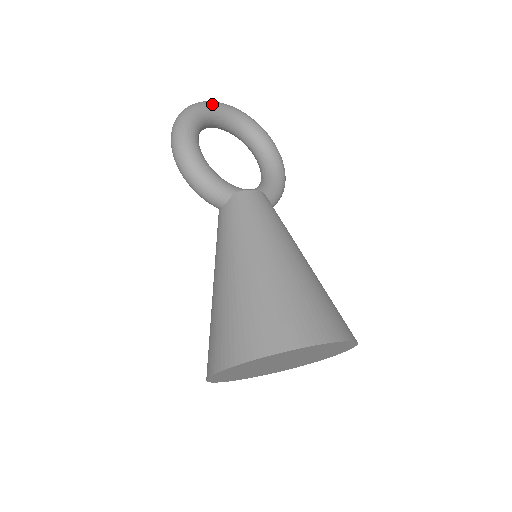
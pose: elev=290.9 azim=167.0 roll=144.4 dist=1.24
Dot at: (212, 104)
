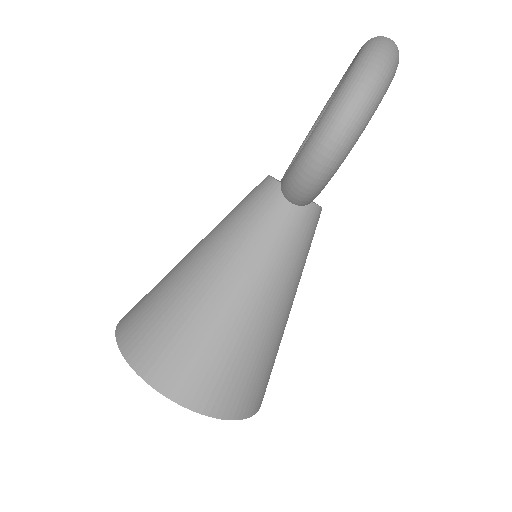
Dot at: occluded
